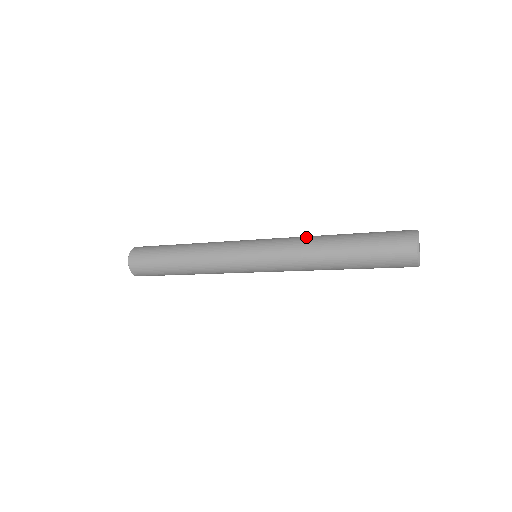
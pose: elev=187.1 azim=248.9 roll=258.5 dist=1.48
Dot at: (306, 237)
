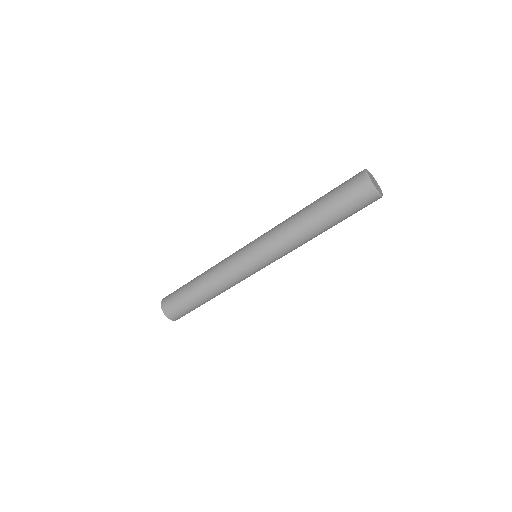
Dot at: occluded
